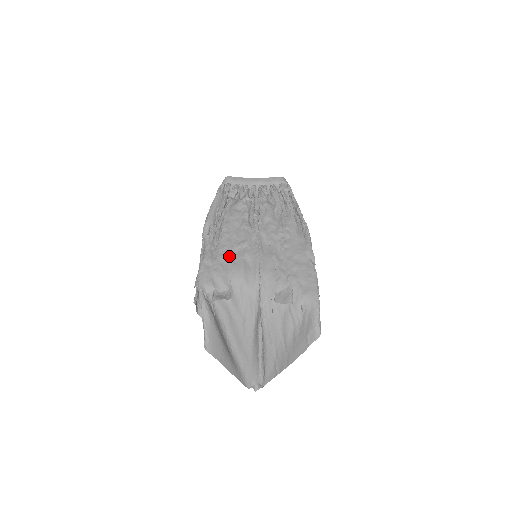
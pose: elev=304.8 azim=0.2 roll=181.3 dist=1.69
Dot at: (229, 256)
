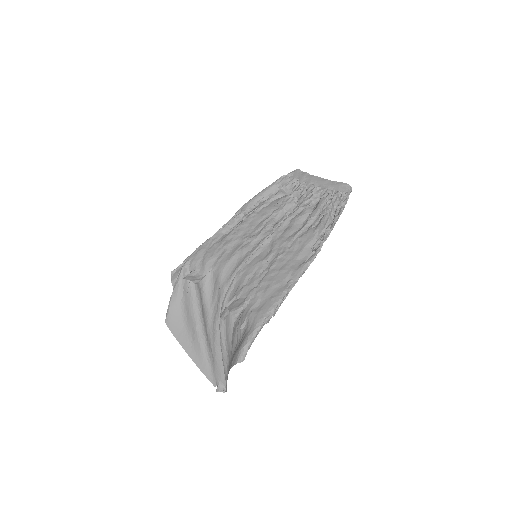
Dot at: (228, 245)
